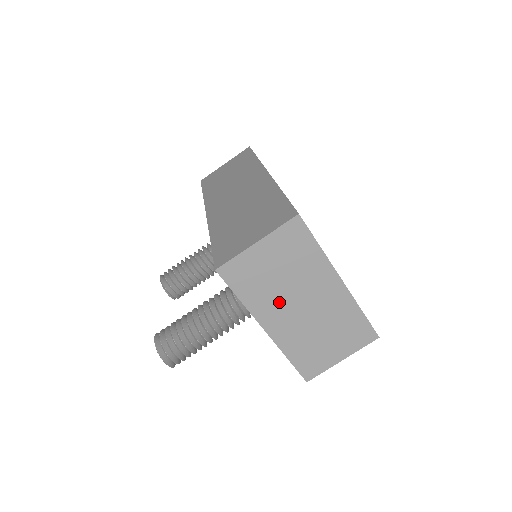
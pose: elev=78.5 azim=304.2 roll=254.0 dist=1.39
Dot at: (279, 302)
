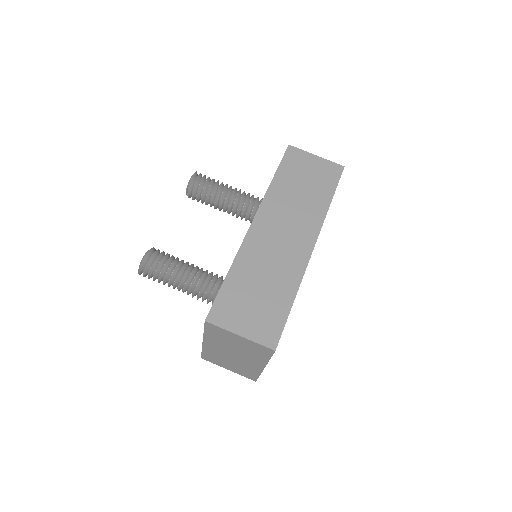
Dot at: (223, 346)
